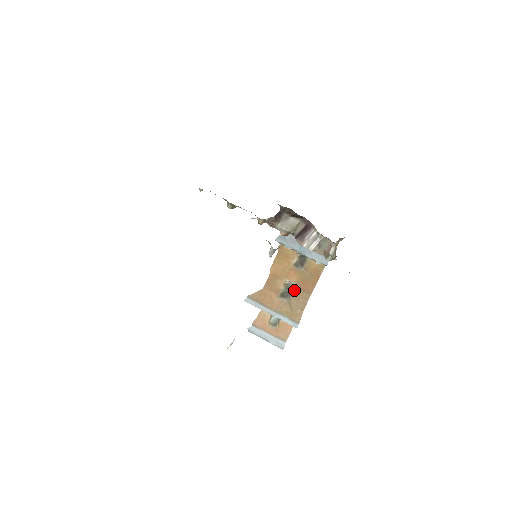
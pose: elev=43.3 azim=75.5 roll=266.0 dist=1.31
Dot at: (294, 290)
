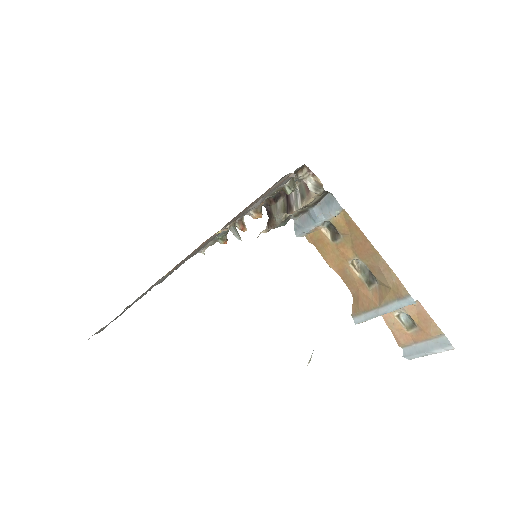
Dot at: (366, 265)
